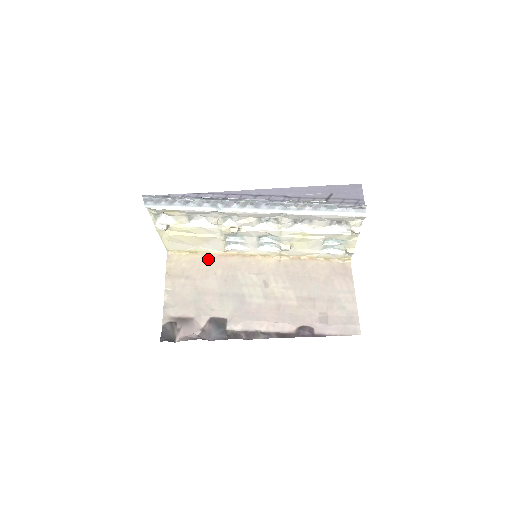
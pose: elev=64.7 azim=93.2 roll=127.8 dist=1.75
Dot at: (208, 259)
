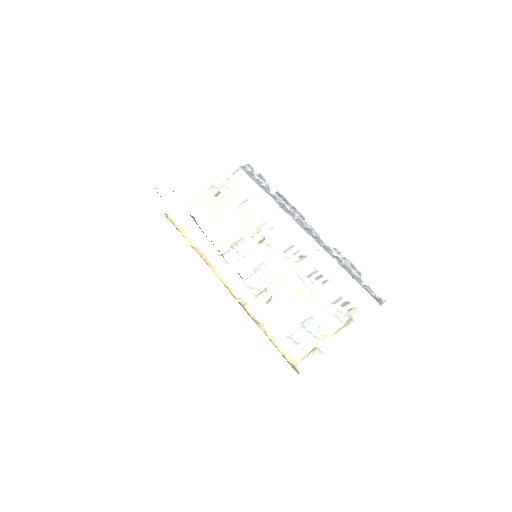
Dot at: occluded
